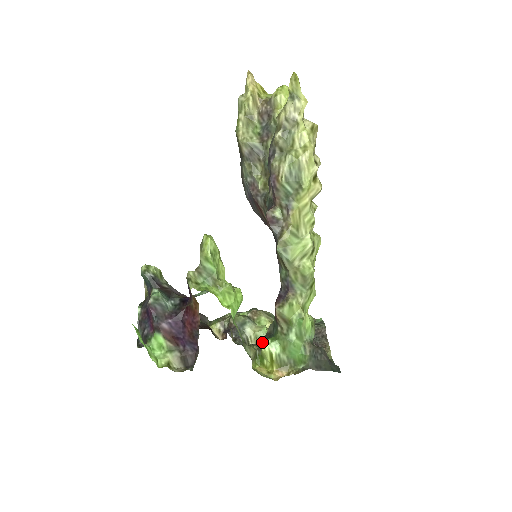
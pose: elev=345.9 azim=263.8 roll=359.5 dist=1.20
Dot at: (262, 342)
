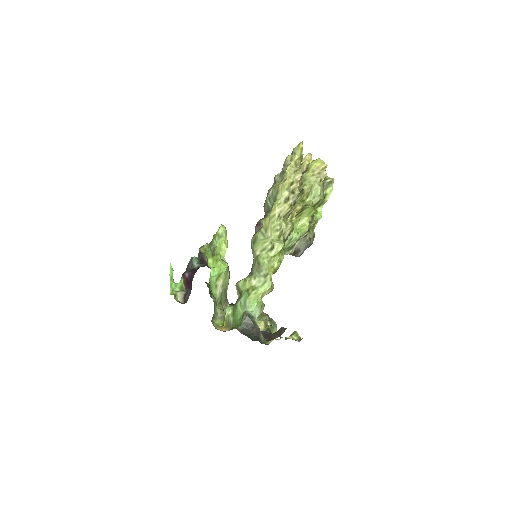
Dot at: occluded
